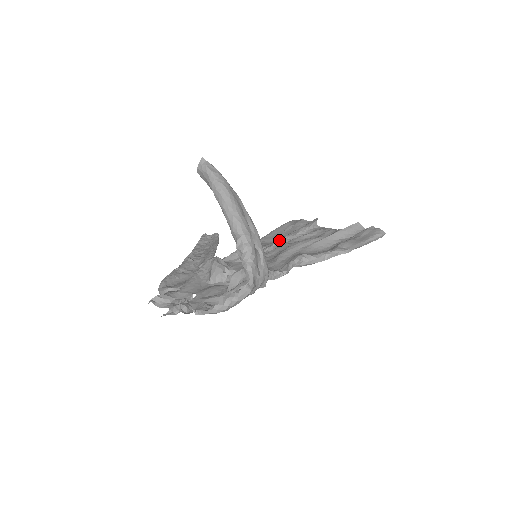
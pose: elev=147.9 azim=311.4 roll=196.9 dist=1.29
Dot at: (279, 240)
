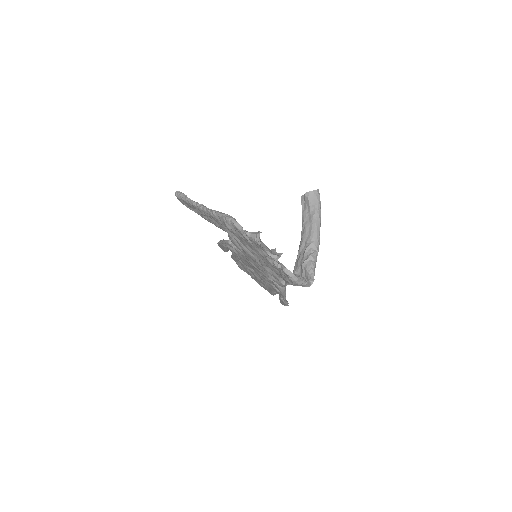
Dot at: occluded
